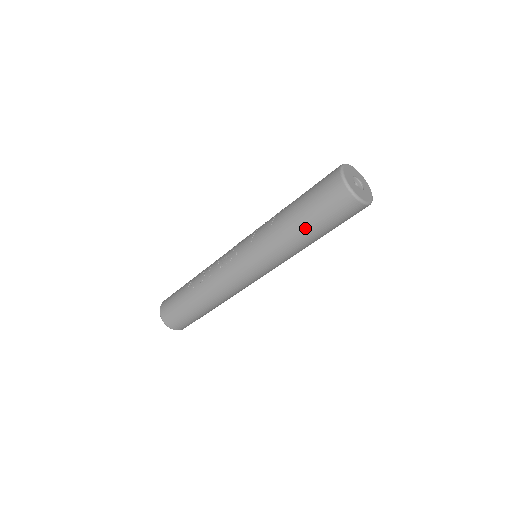
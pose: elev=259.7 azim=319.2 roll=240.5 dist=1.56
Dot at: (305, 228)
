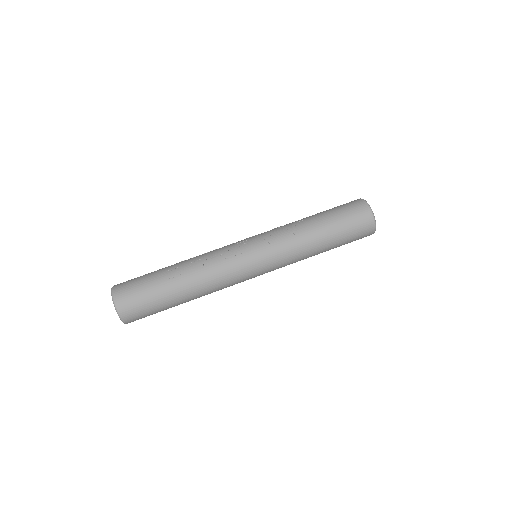
Dot at: (328, 239)
